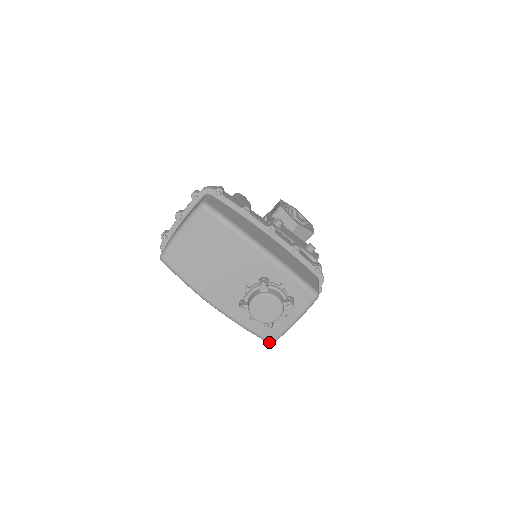
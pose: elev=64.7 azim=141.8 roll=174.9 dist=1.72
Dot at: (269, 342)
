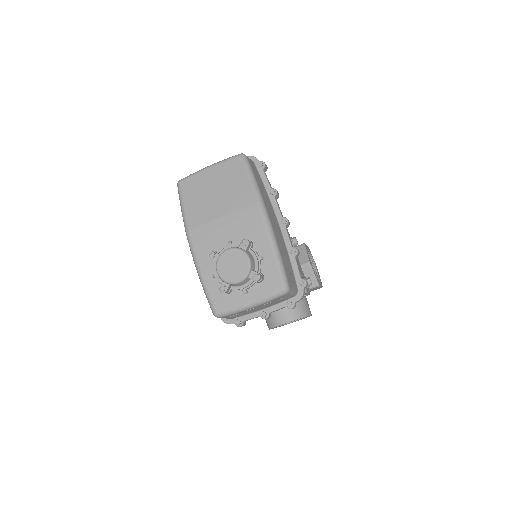
Dot at: (214, 312)
